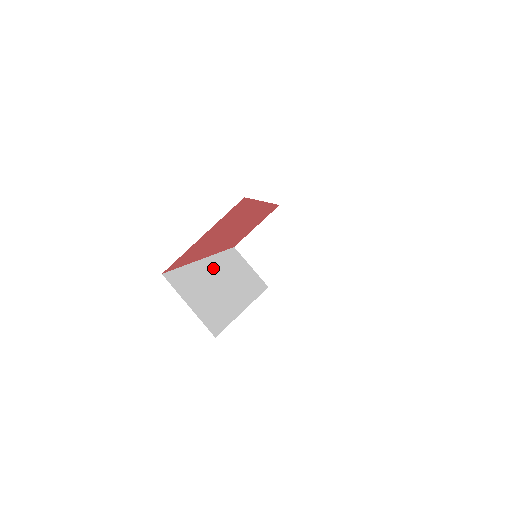
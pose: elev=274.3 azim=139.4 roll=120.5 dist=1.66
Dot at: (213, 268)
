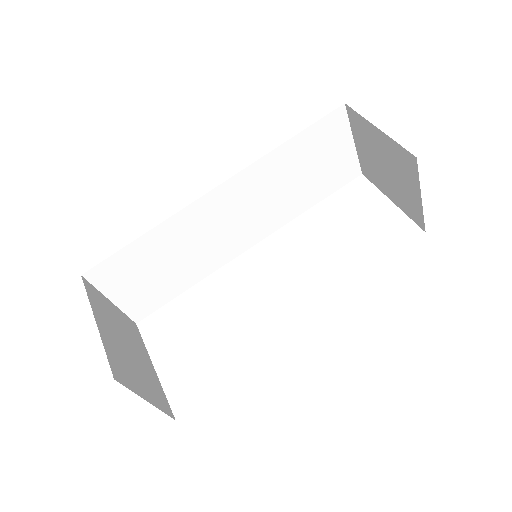
Dot at: (218, 205)
